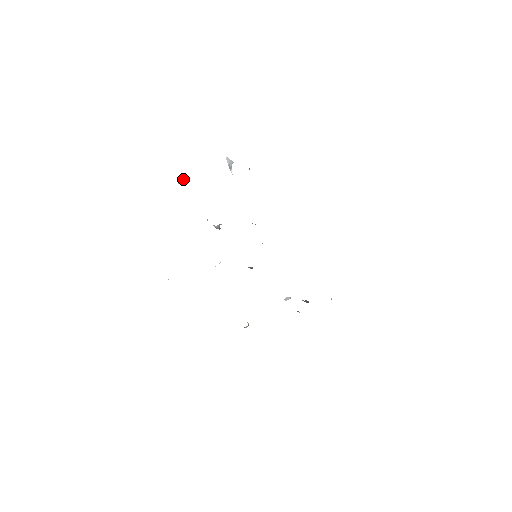
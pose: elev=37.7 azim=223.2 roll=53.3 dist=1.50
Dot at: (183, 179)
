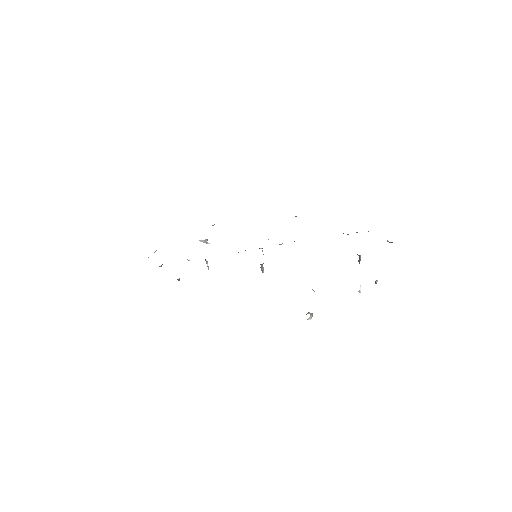
Dot at: occluded
